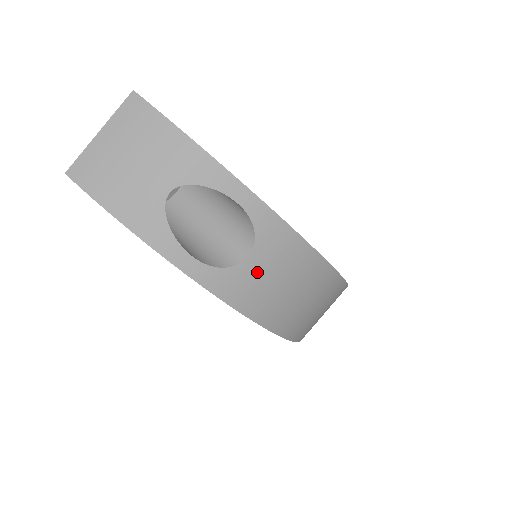
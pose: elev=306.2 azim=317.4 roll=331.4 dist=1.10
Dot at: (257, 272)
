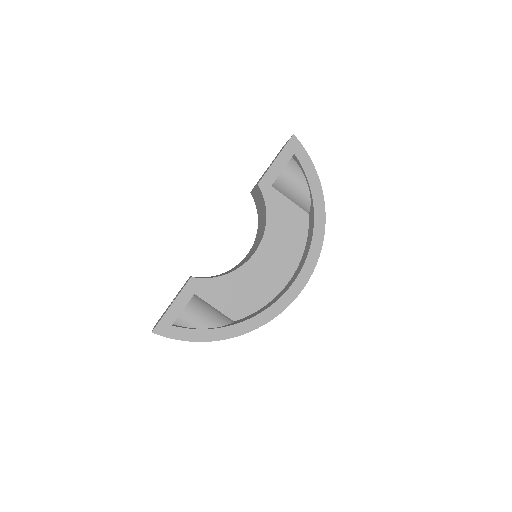
Dot at: occluded
